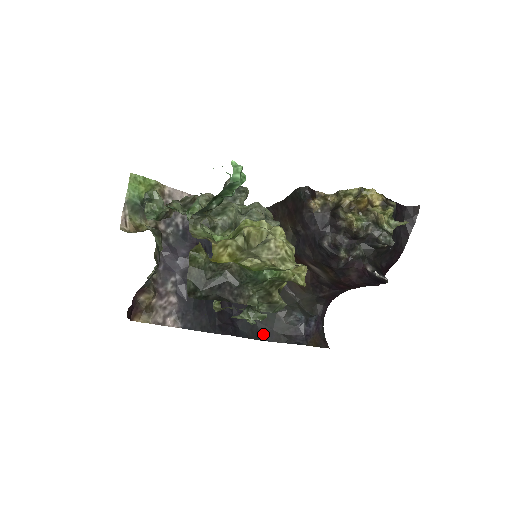
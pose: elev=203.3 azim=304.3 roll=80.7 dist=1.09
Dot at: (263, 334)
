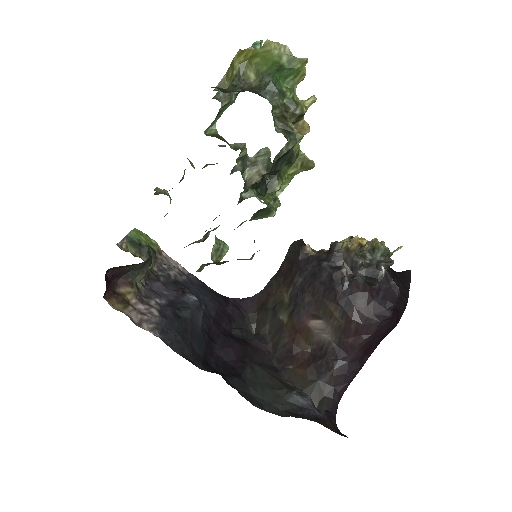
Dot at: (259, 403)
